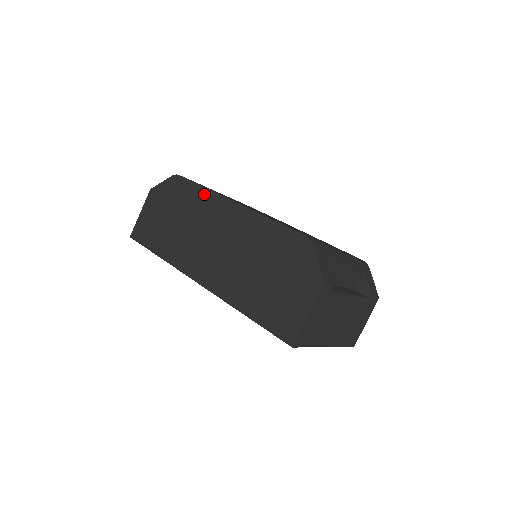
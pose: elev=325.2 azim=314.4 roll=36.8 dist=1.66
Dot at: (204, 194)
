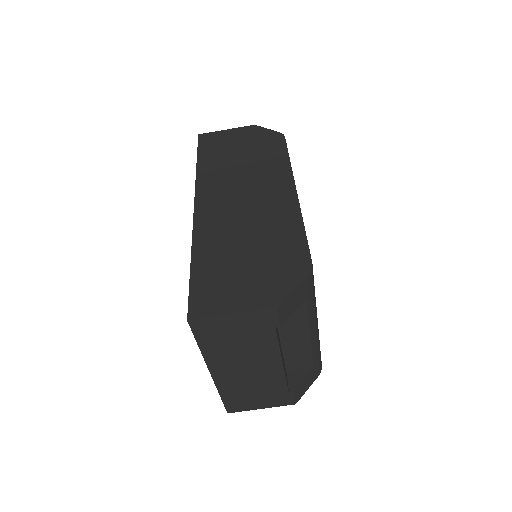
Dot at: (283, 163)
